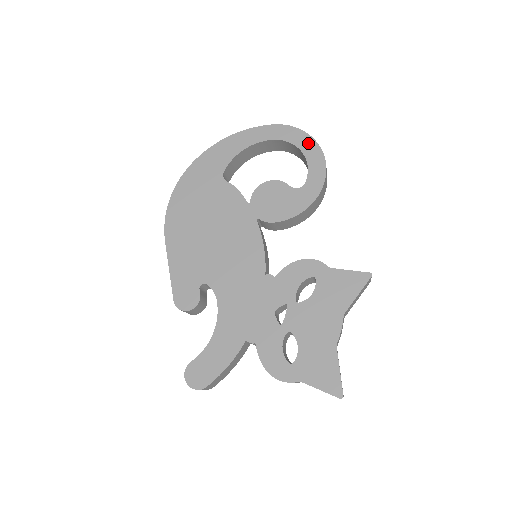
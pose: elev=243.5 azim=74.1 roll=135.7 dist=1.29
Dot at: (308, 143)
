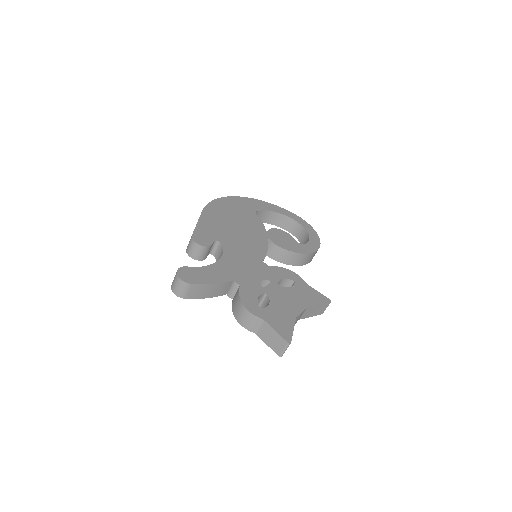
Dot at: (313, 232)
